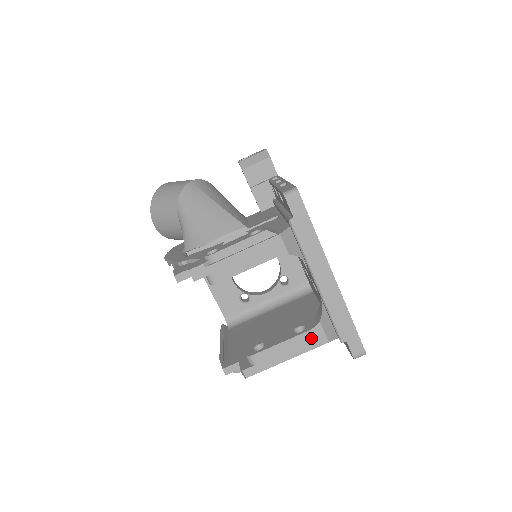
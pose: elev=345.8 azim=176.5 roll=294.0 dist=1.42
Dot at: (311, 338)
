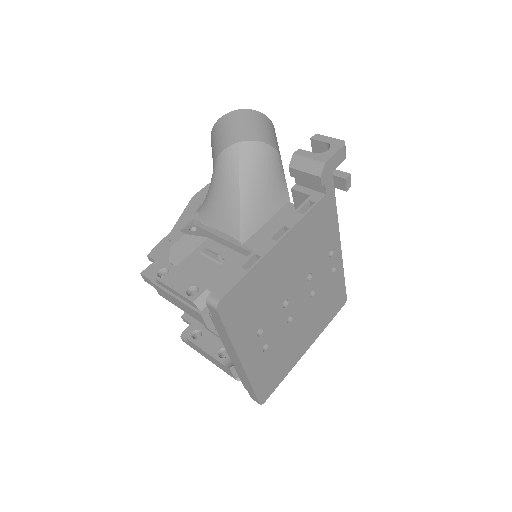
Dot at: (223, 367)
